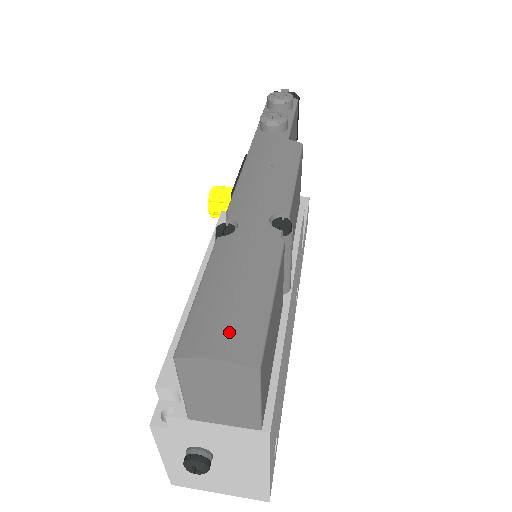
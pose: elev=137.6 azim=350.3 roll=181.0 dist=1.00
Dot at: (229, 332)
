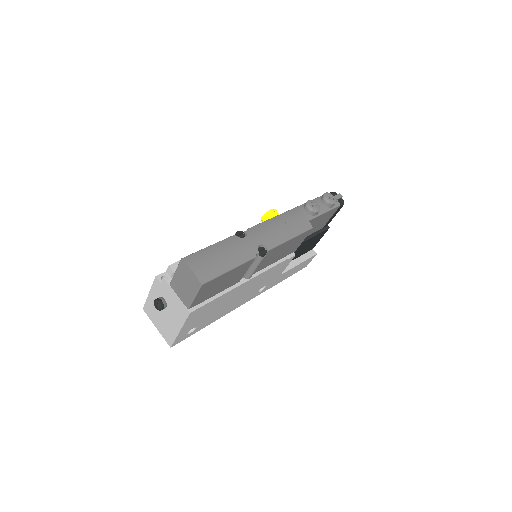
Dot at: (204, 267)
